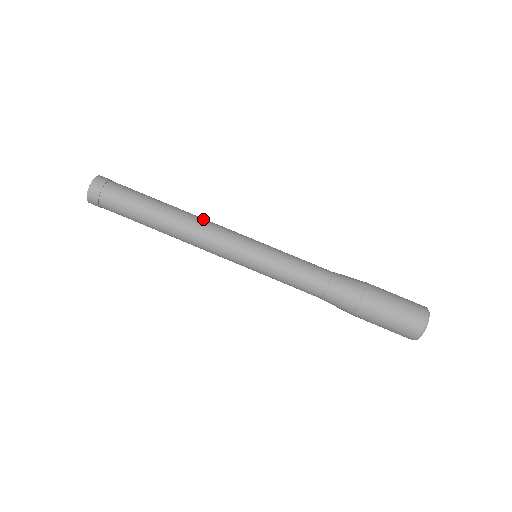
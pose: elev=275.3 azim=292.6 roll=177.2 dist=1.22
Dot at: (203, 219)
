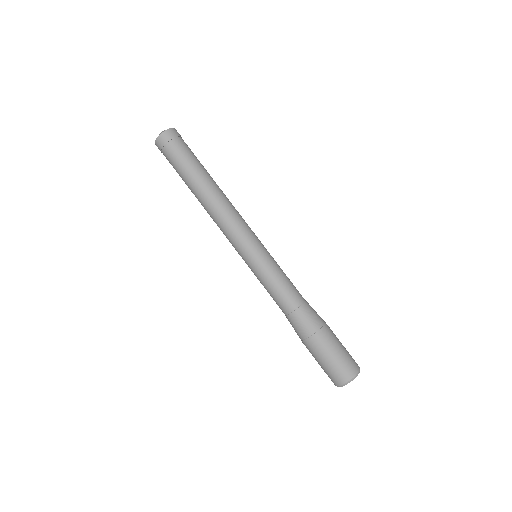
Dot at: (233, 206)
